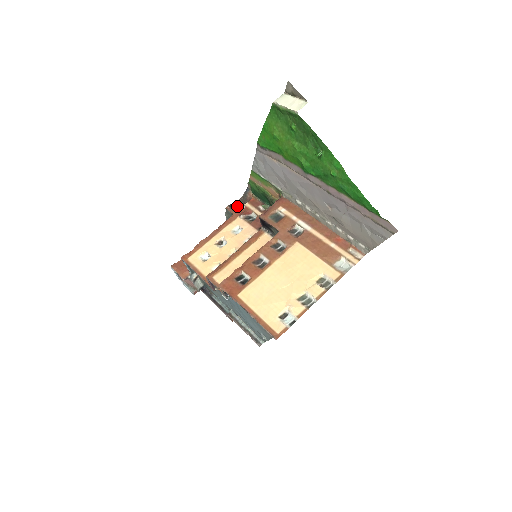
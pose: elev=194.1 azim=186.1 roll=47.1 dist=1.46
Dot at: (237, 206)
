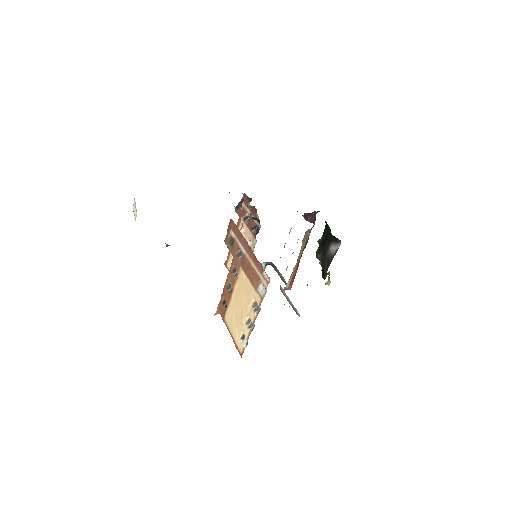
Dot at: occluded
